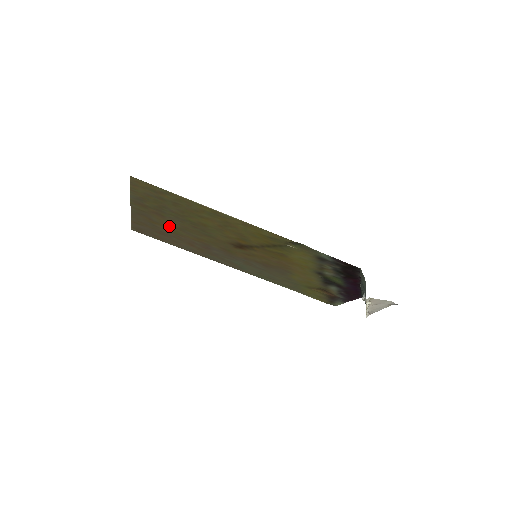
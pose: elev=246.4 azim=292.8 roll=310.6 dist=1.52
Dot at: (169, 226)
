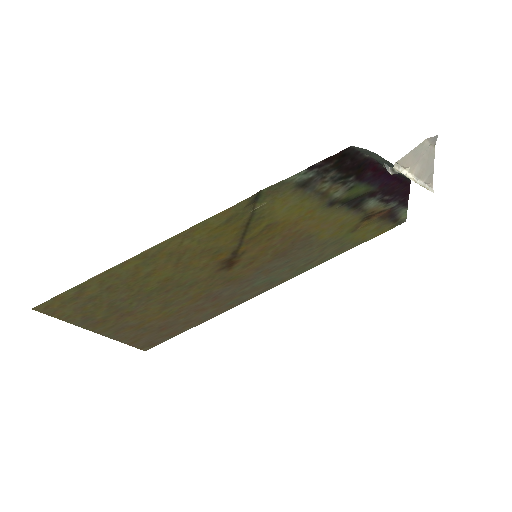
Dot at: (154, 315)
